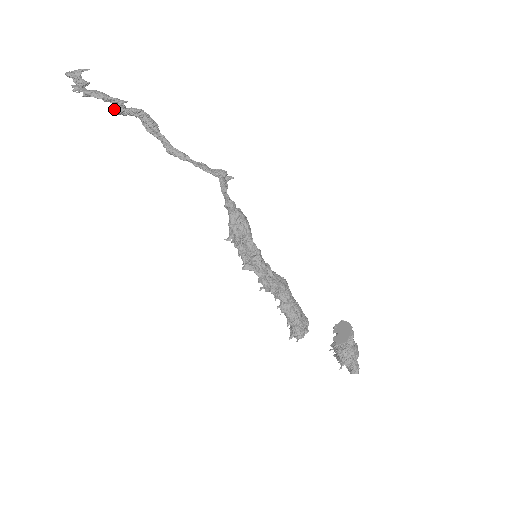
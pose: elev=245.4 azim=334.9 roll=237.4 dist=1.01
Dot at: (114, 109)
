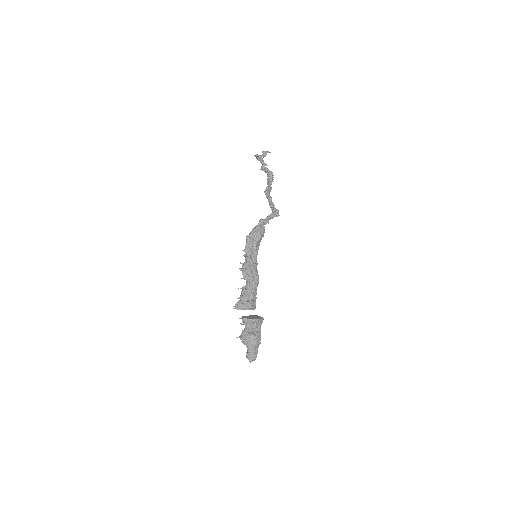
Dot at: (261, 167)
